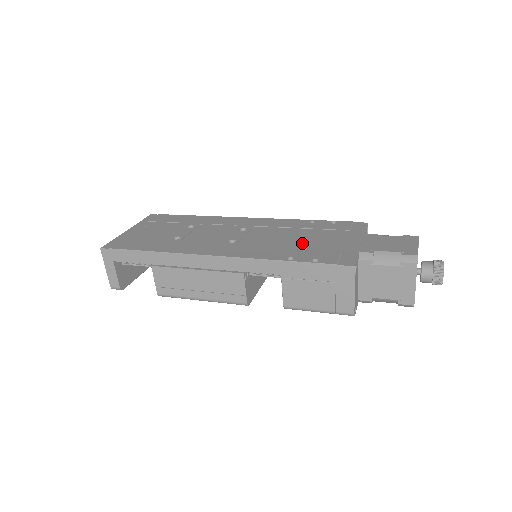
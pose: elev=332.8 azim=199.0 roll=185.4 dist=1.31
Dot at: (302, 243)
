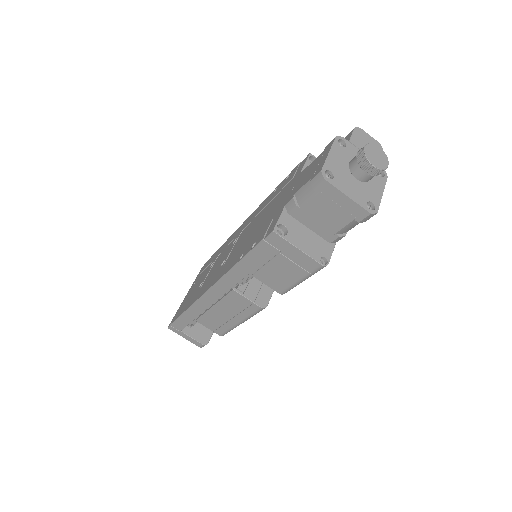
Dot at: (257, 228)
